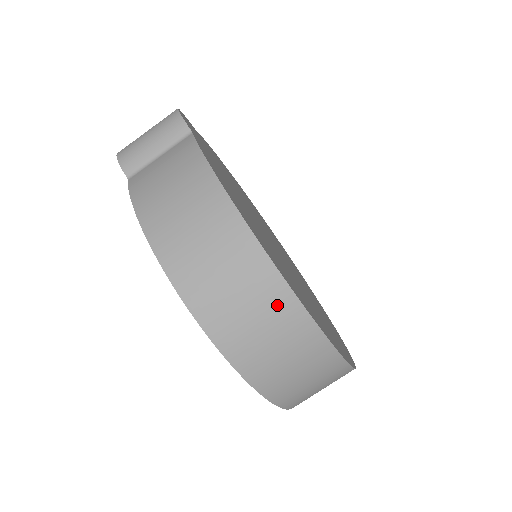
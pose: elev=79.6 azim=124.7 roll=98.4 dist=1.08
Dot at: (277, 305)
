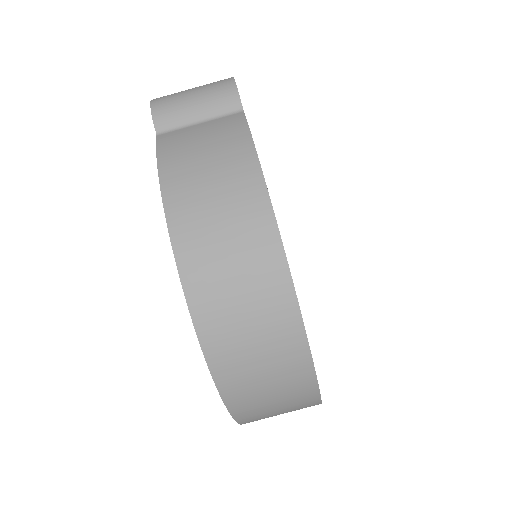
Dot at: (282, 330)
